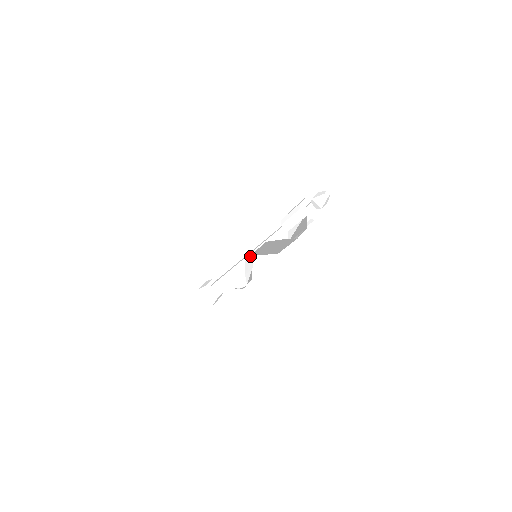
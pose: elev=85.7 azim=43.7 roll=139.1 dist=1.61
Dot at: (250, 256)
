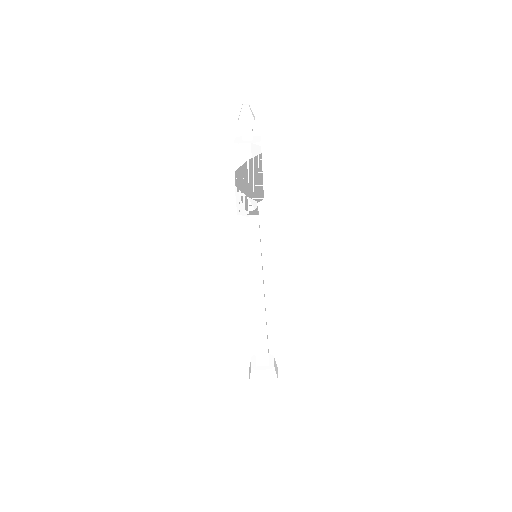
Dot at: occluded
